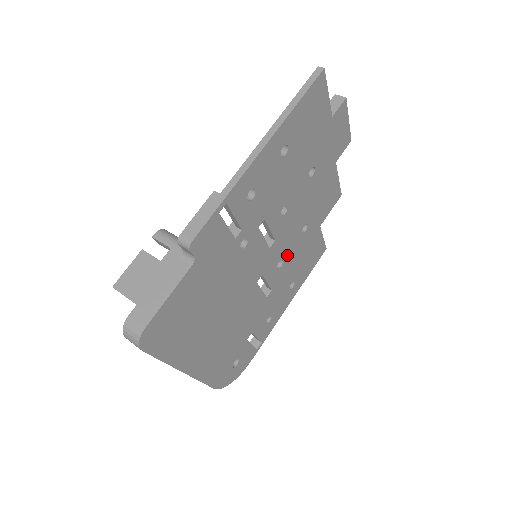
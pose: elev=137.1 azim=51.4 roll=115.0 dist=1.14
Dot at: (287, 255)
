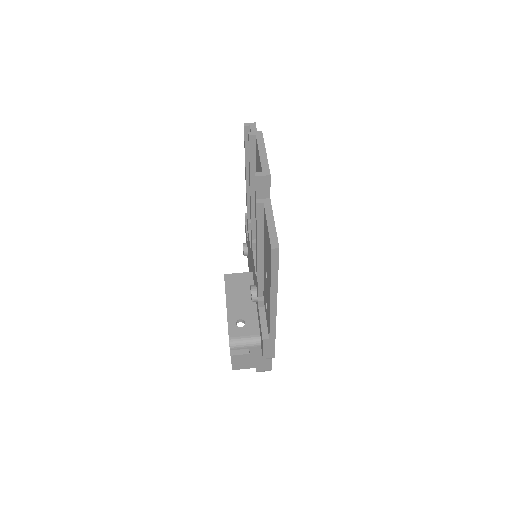
Dot at: occluded
